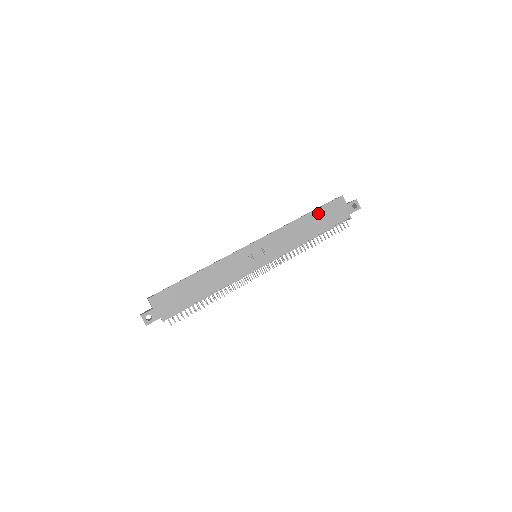
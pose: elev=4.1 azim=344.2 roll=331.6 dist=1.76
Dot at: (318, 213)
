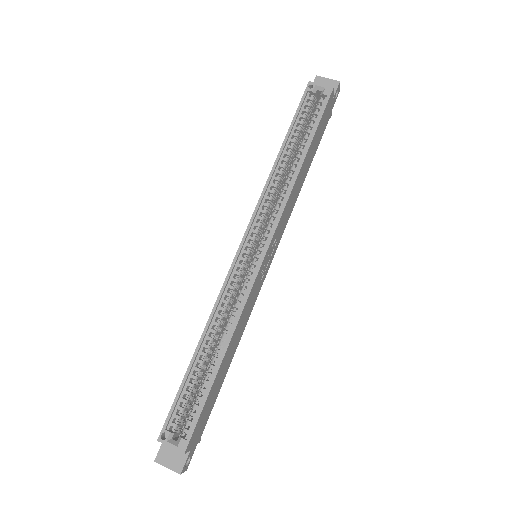
Dot at: (314, 139)
